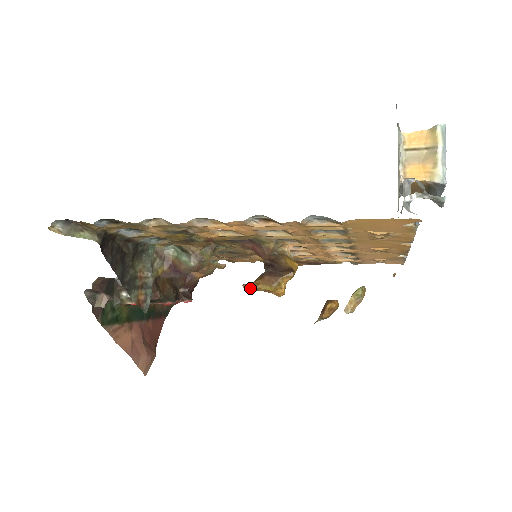
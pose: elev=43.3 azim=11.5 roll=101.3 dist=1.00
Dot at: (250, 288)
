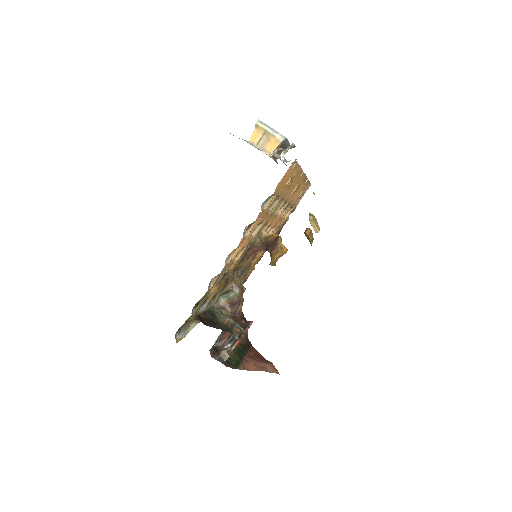
Dot at: (273, 263)
